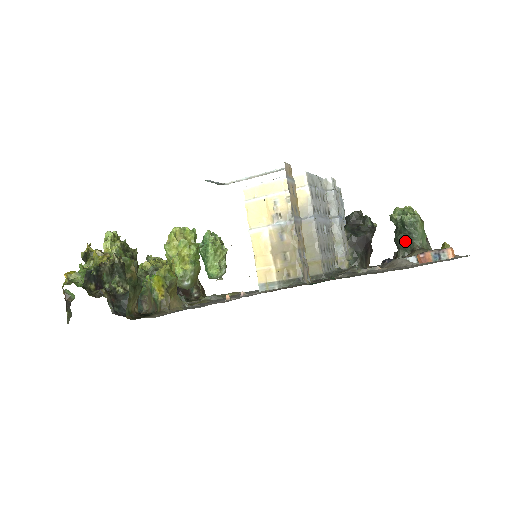
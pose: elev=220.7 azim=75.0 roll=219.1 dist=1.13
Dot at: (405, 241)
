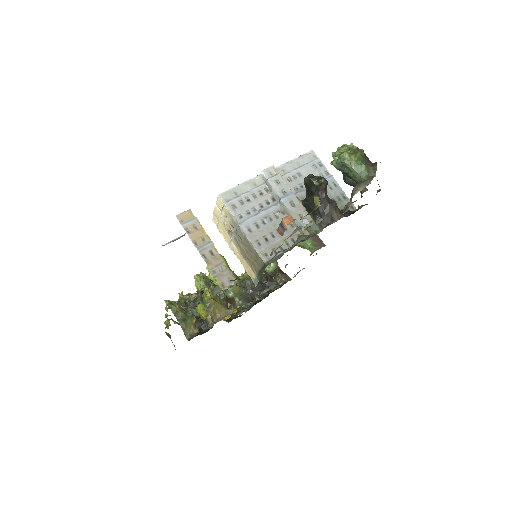
Dot at: (349, 181)
